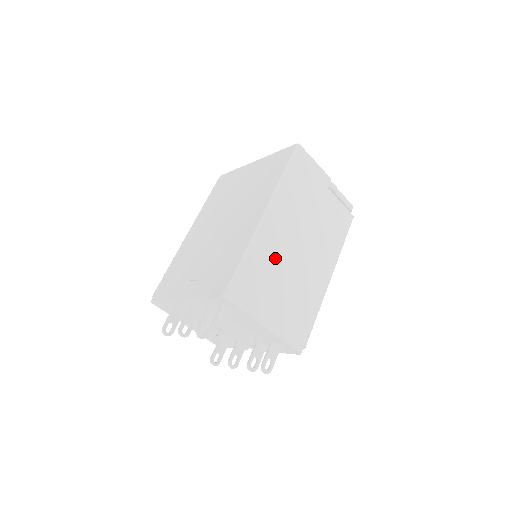
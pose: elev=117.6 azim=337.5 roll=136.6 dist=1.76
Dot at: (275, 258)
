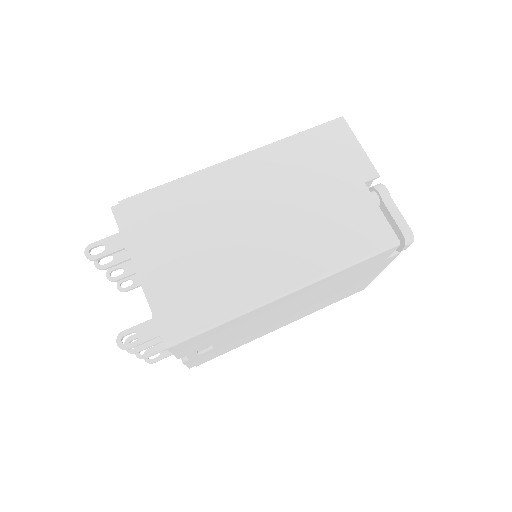
Dot at: (210, 209)
